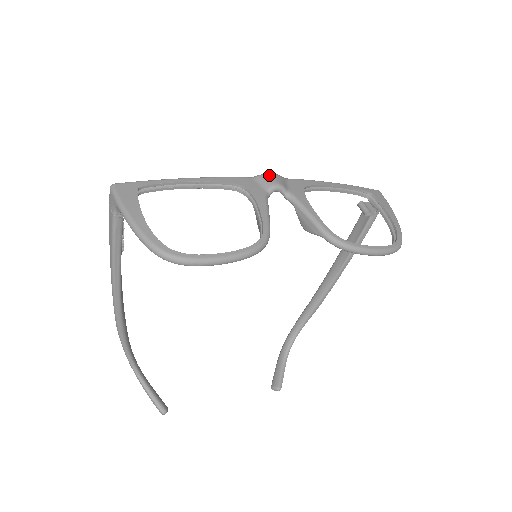
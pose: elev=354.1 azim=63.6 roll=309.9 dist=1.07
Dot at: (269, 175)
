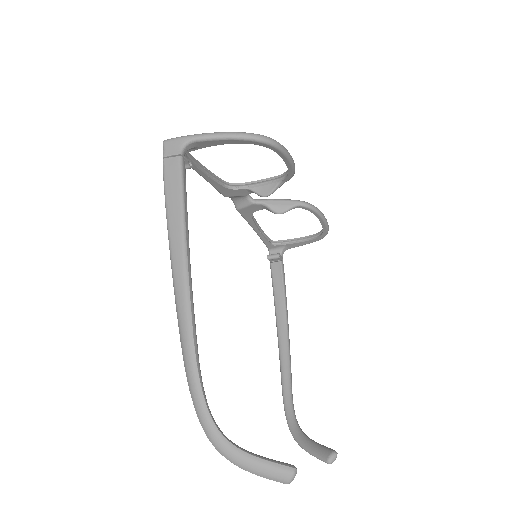
Dot at: occluded
